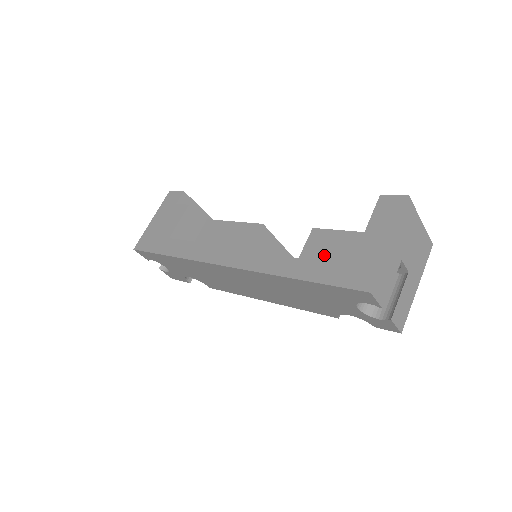
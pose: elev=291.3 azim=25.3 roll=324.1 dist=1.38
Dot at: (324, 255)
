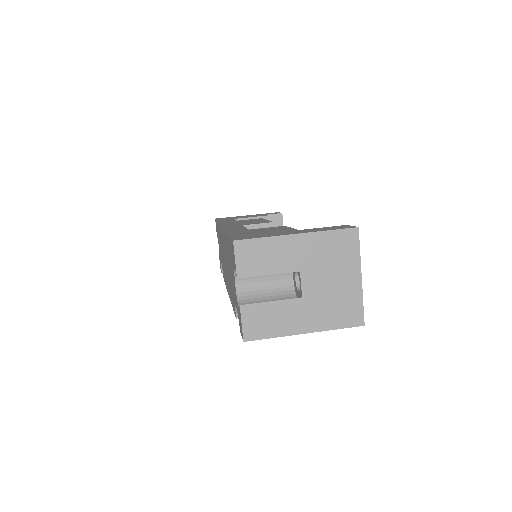
Dot at: (260, 230)
